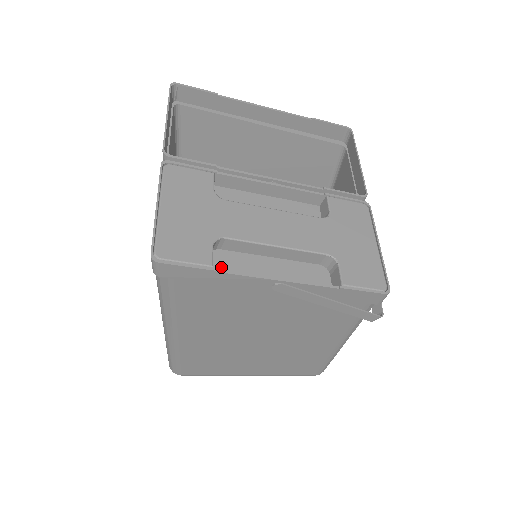
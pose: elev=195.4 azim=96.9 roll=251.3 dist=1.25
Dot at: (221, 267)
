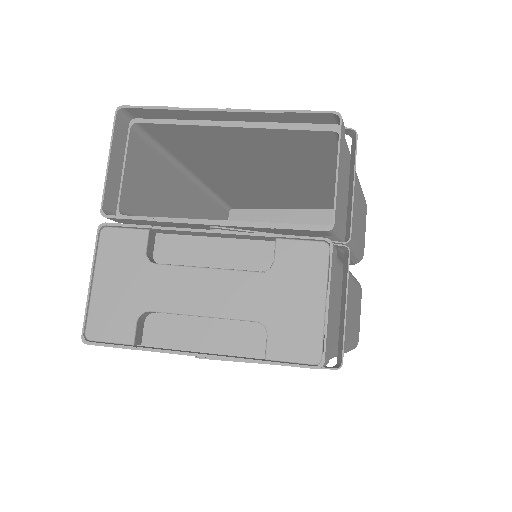
Dot at: (154, 333)
